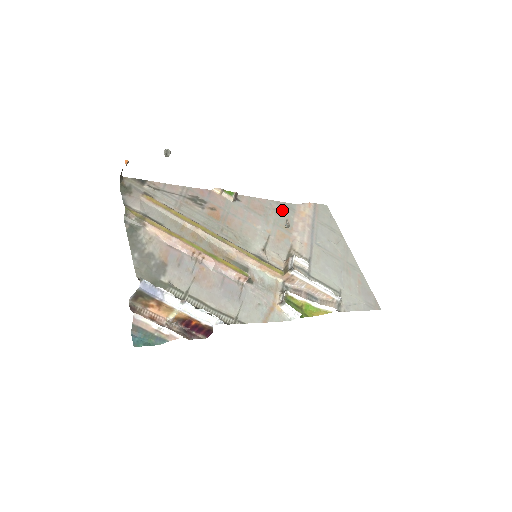
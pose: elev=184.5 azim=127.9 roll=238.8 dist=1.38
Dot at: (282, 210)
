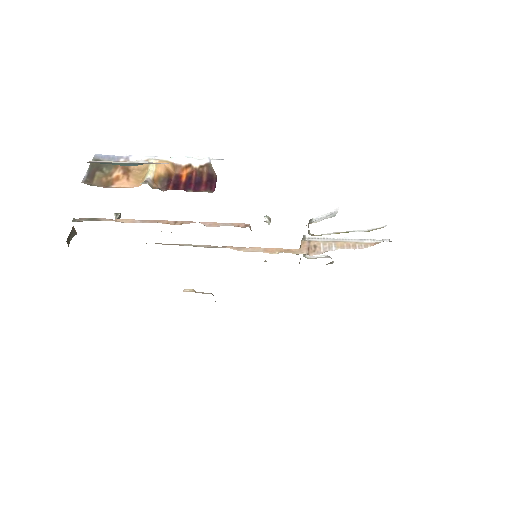
Dot at: occluded
